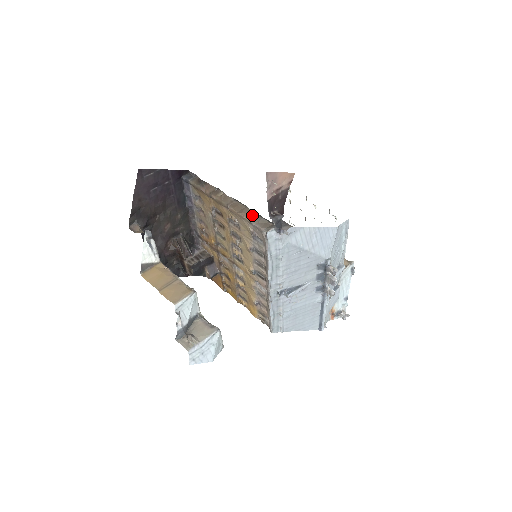
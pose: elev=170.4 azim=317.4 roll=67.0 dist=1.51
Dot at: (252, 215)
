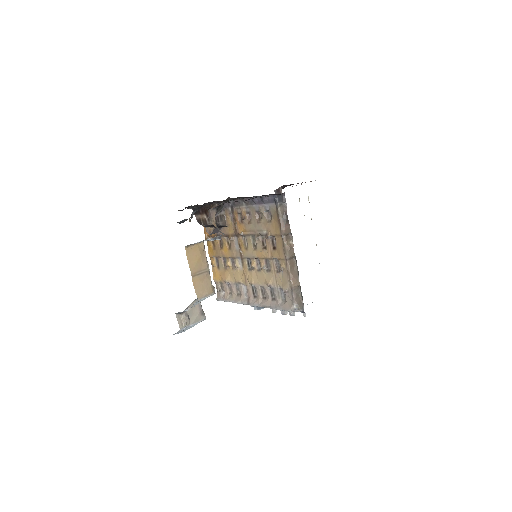
Dot at: (297, 285)
